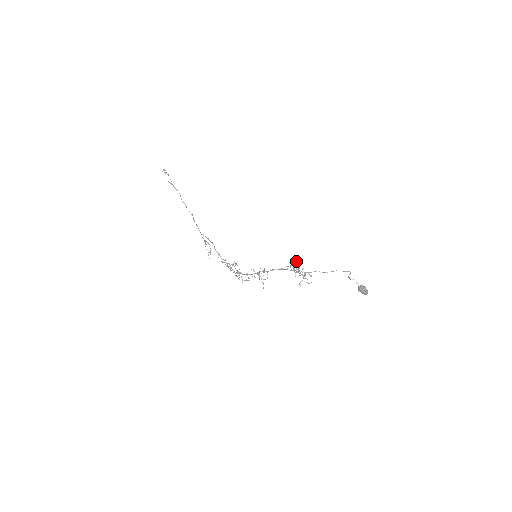
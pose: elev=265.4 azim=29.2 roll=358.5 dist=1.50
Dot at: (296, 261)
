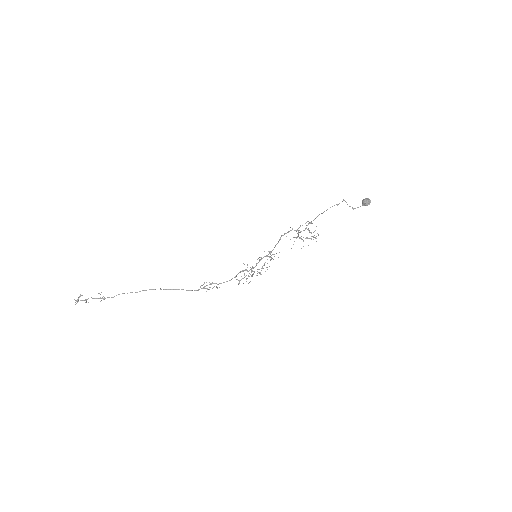
Dot at: (298, 236)
